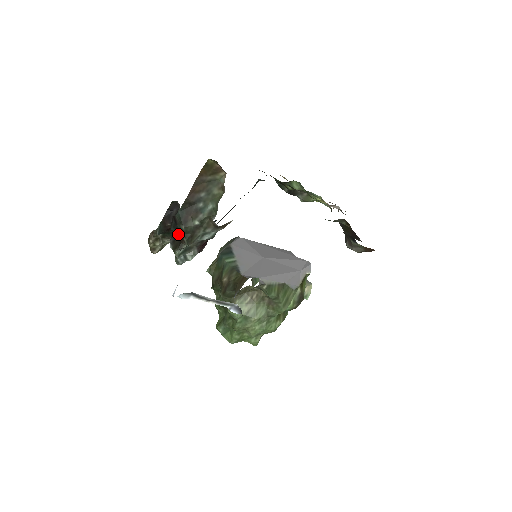
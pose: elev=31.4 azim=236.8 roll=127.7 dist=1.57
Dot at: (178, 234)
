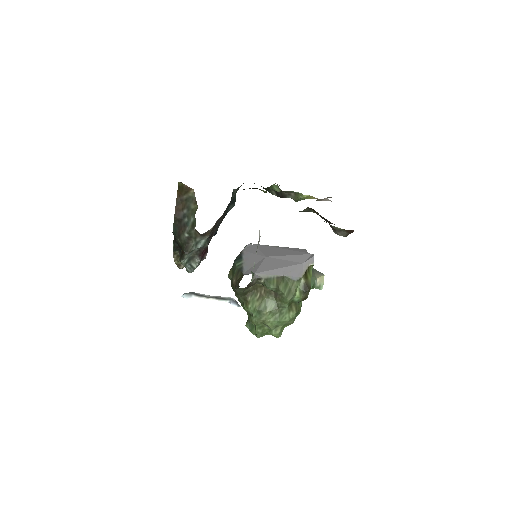
Dot at: (180, 247)
